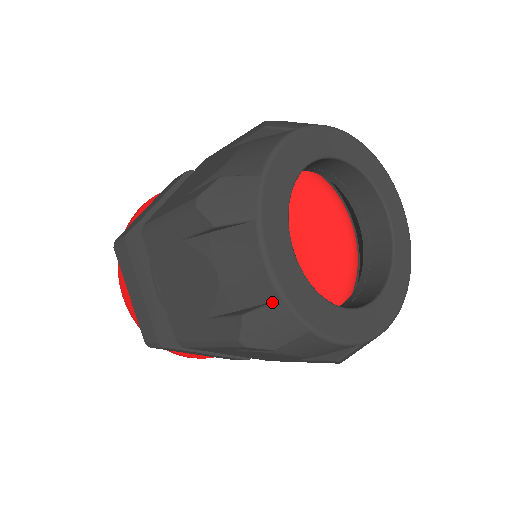
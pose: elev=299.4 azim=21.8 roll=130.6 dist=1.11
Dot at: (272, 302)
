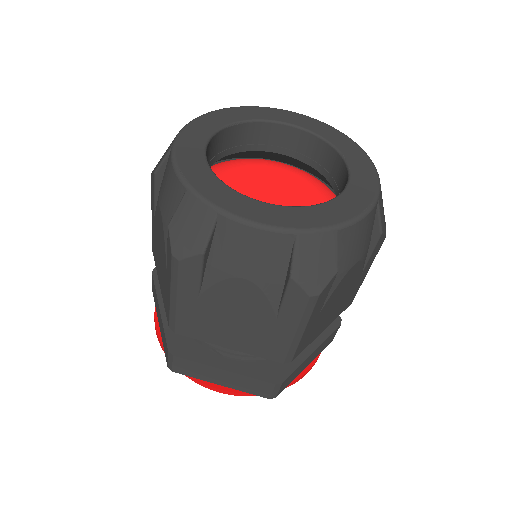
Dot at: (183, 197)
